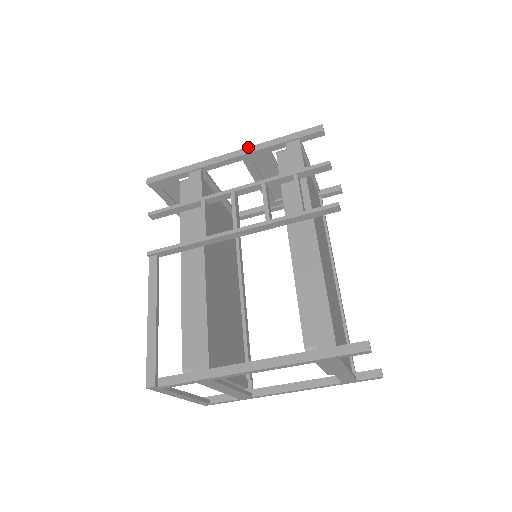
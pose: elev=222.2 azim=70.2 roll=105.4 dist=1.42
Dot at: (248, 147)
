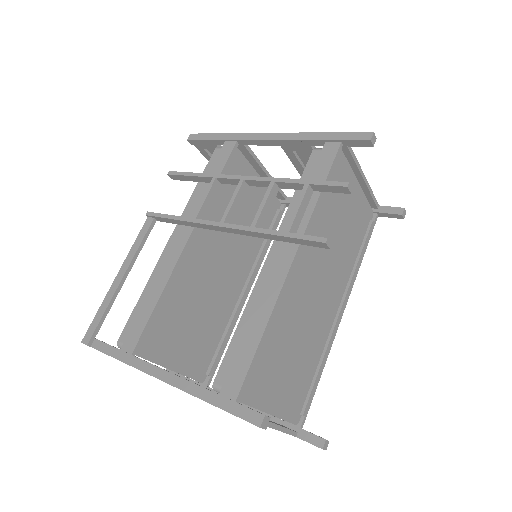
Dot at: occluded
